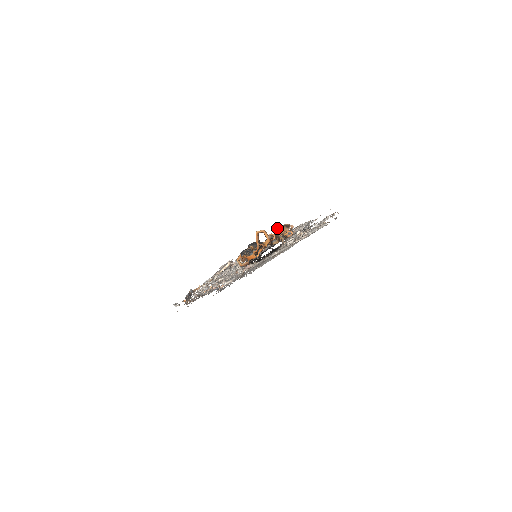
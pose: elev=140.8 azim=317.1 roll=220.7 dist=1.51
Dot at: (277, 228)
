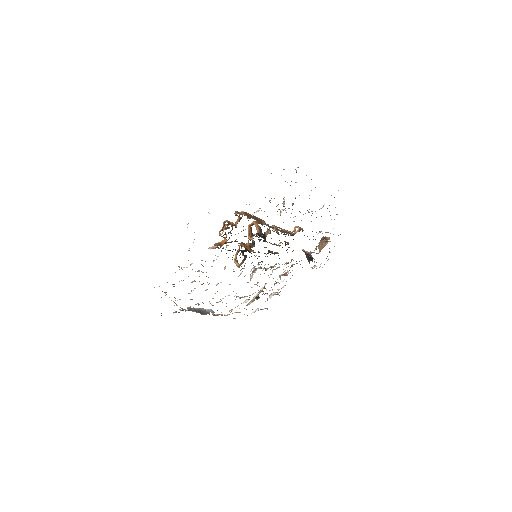
Dot at: occluded
